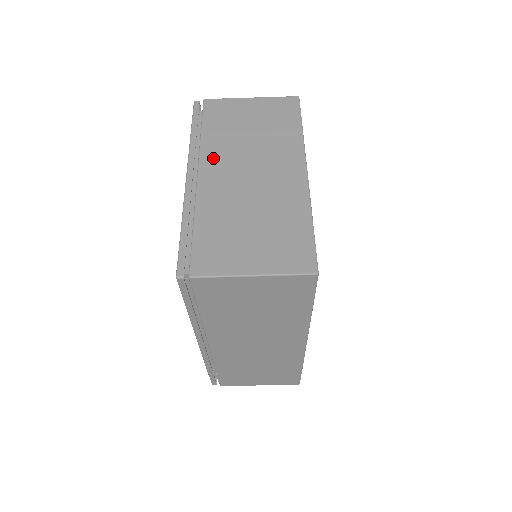
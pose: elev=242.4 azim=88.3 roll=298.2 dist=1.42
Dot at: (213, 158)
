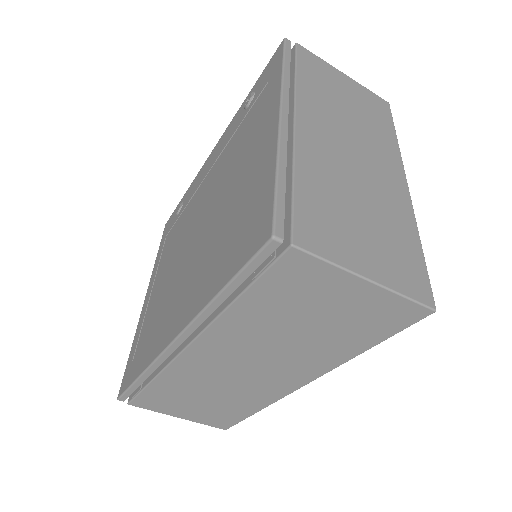
Dot at: (312, 111)
